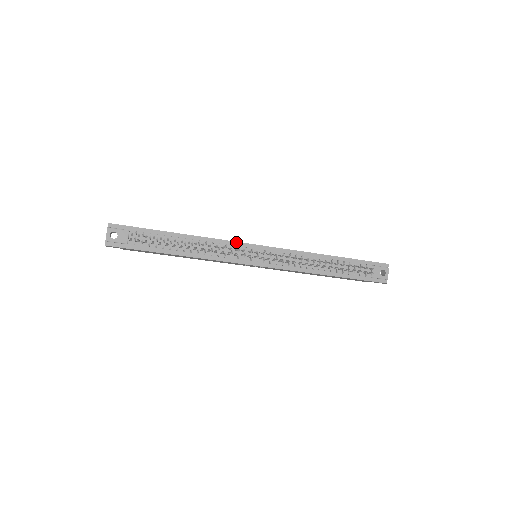
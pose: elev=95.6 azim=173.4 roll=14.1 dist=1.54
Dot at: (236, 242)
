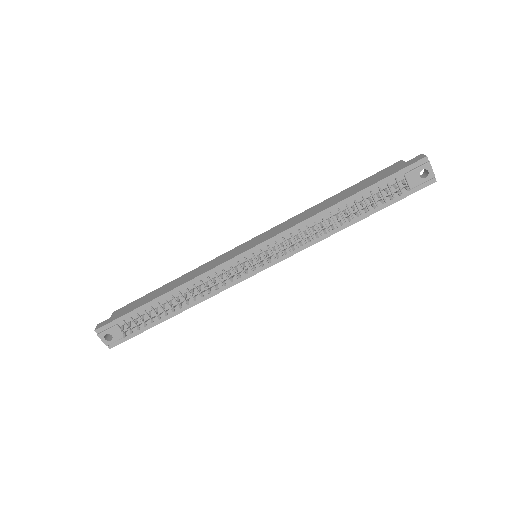
Dot at: (223, 263)
